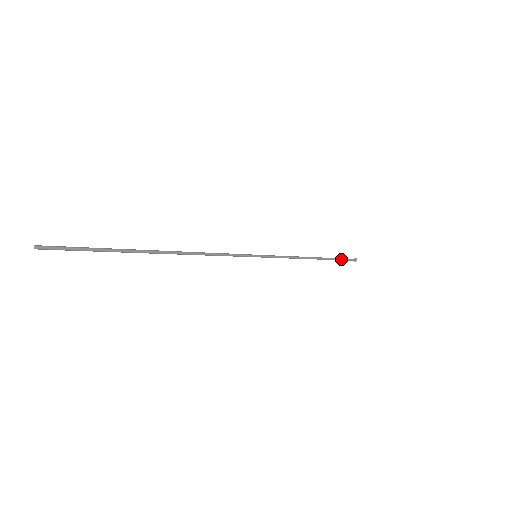
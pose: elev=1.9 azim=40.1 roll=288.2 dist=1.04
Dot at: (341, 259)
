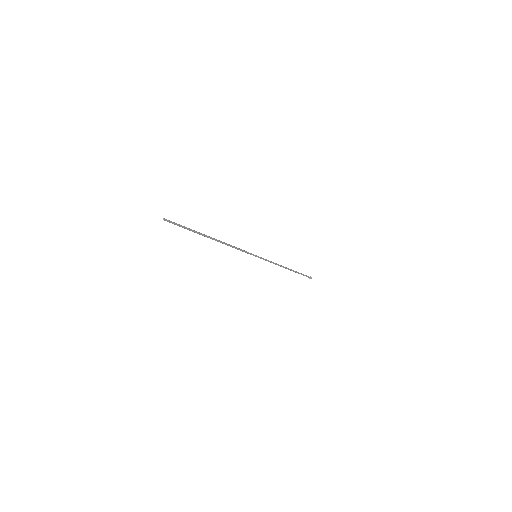
Dot at: (302, 274)
